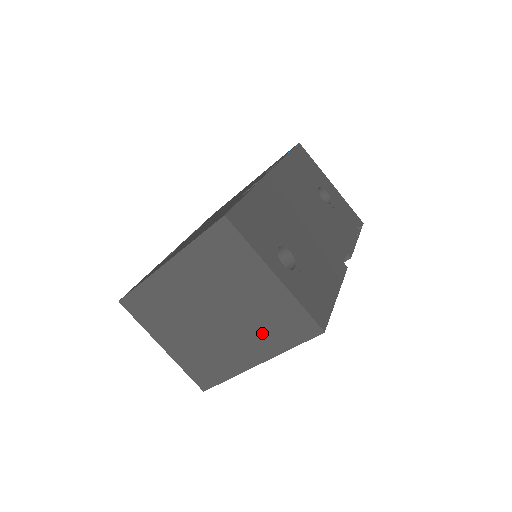
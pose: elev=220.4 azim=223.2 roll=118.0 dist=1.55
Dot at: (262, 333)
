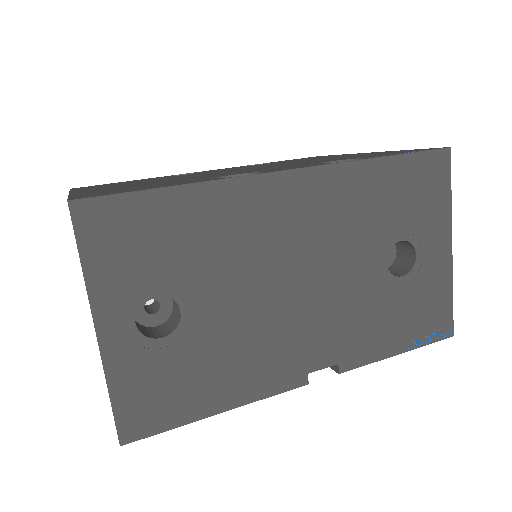
Dot at: occluded
